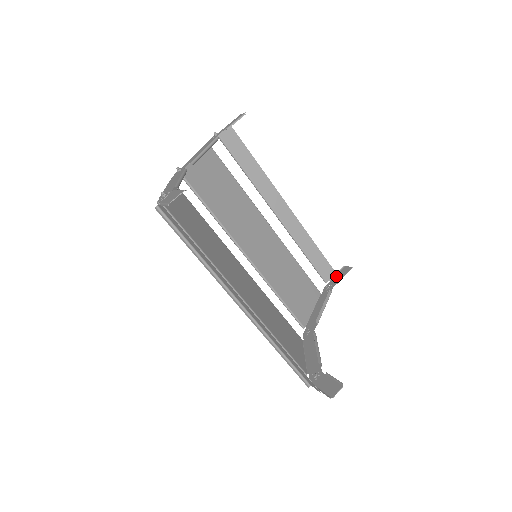
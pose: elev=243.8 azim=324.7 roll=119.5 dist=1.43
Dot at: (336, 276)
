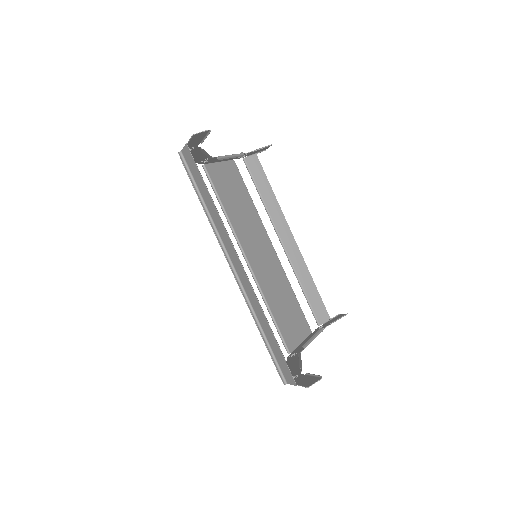
Dot at: (330, 320)
